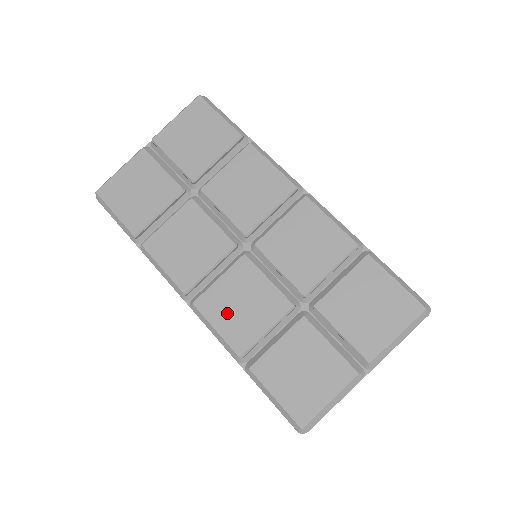
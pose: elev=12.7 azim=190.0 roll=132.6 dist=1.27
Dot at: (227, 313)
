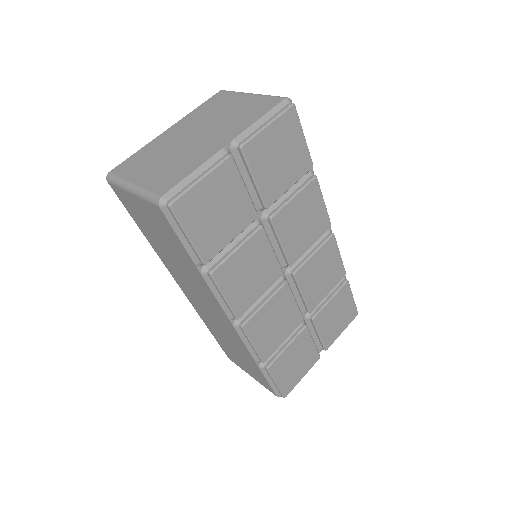
Dot at: (265, 331)
